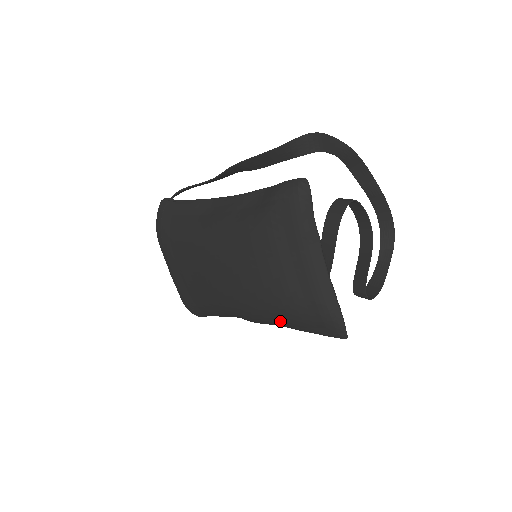
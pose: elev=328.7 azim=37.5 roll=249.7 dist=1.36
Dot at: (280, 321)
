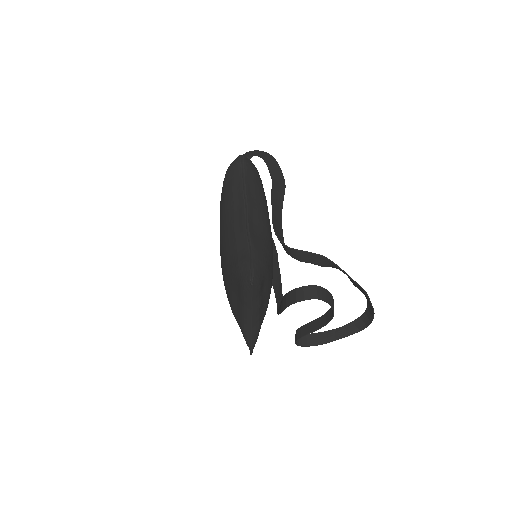
Dot at: occluded
